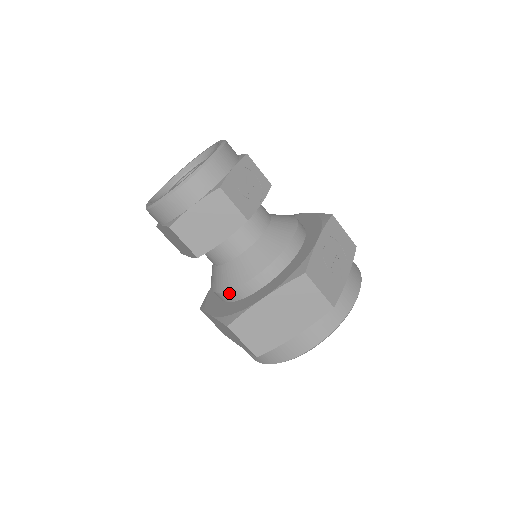
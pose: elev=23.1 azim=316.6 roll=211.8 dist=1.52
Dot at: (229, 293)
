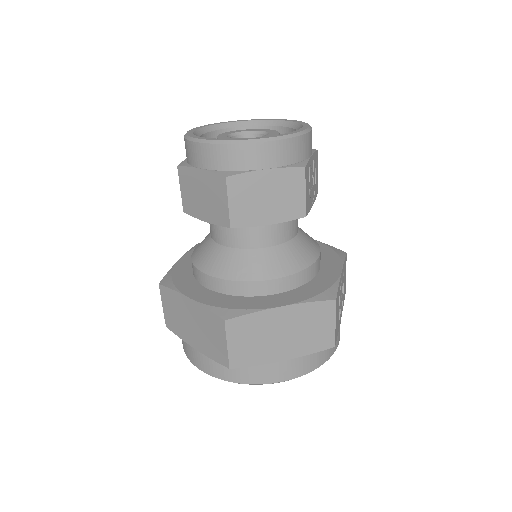
Dot at: (232, 283)
